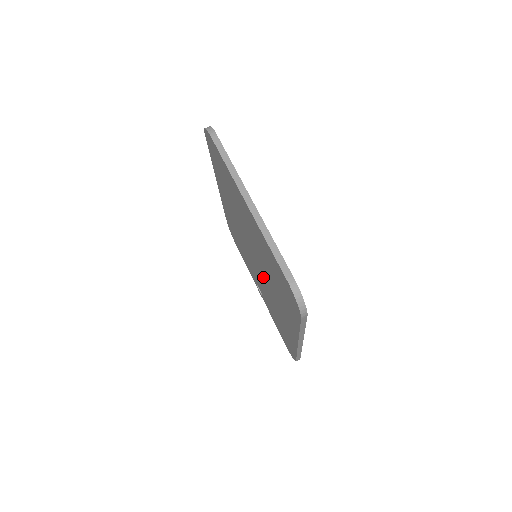
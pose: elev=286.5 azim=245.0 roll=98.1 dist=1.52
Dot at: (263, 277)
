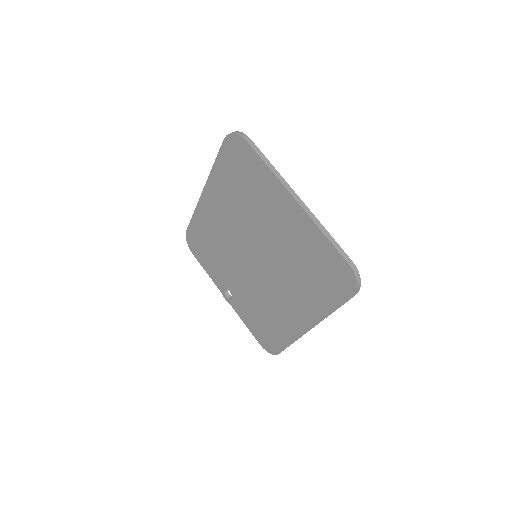
Dot at: (263, 275)
